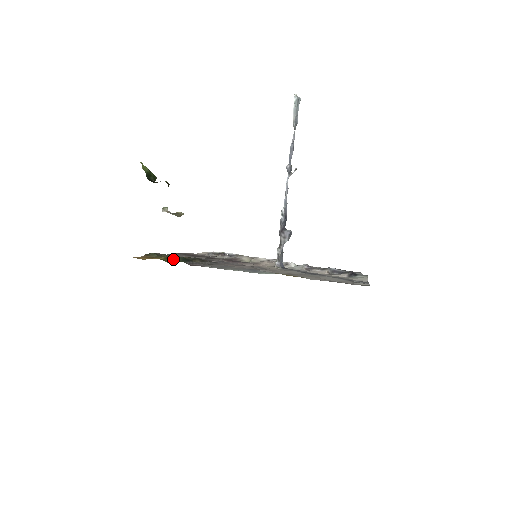
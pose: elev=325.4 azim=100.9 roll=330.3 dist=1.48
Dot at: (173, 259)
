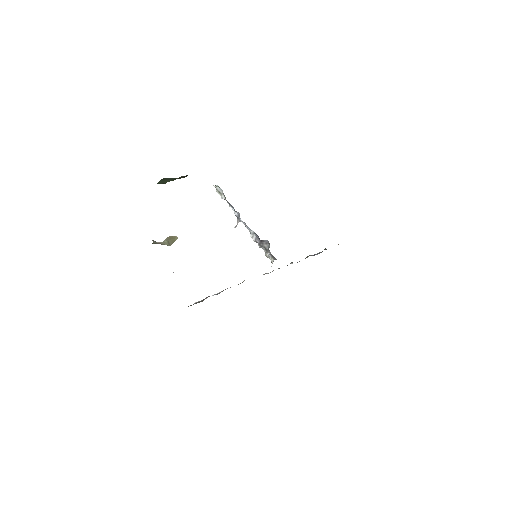
Dot at: occluded
